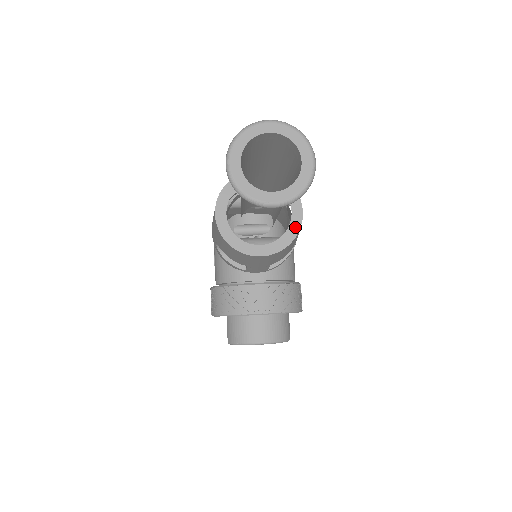
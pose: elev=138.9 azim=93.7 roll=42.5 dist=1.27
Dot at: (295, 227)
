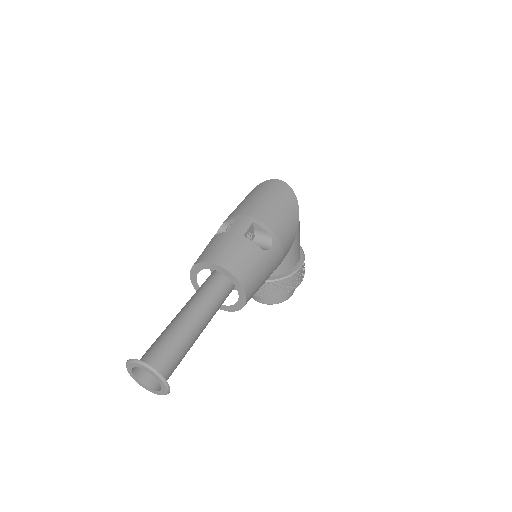
Dot at: (241, 303)
